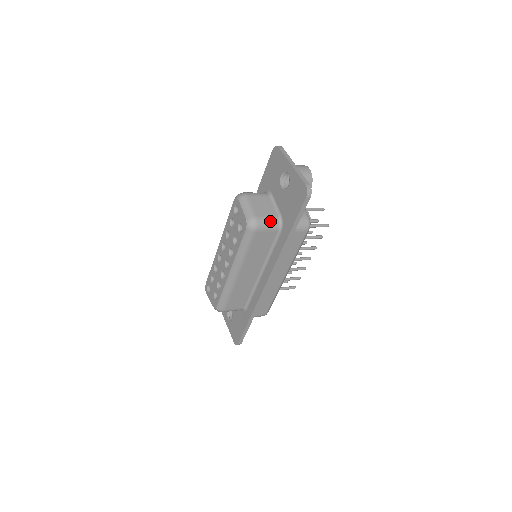
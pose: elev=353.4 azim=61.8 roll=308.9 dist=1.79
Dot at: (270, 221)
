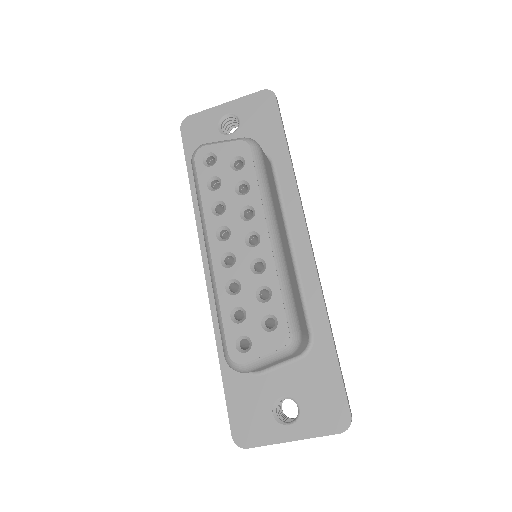
Dot at: occluded
